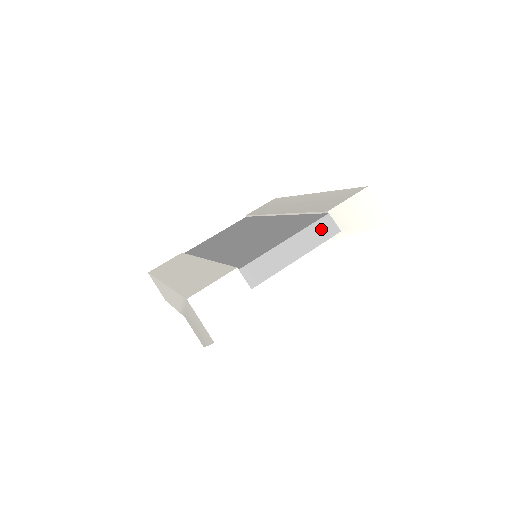
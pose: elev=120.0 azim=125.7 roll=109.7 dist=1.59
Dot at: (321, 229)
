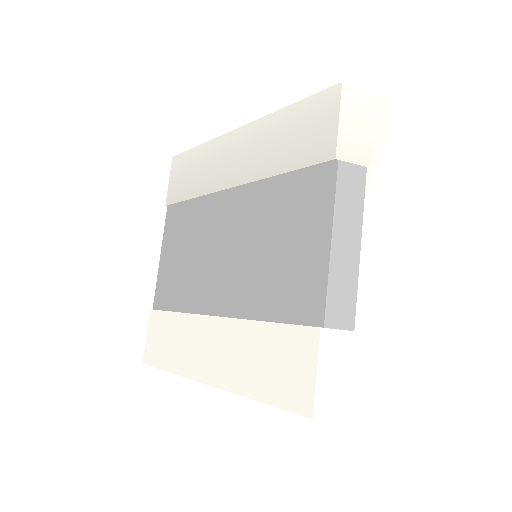
Dot at: (348, 187)
